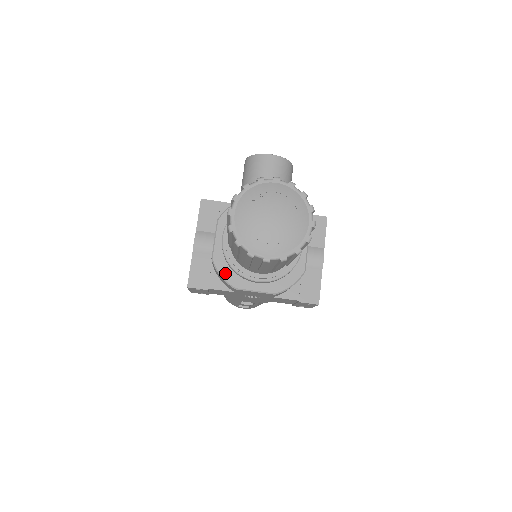
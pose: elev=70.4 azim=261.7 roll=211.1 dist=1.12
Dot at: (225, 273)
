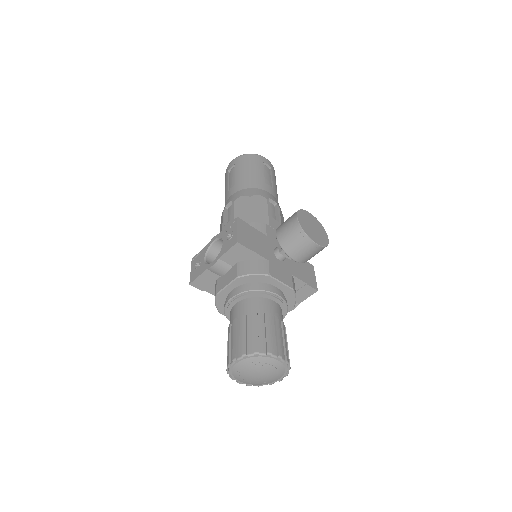
Dot at: (219, 305)
